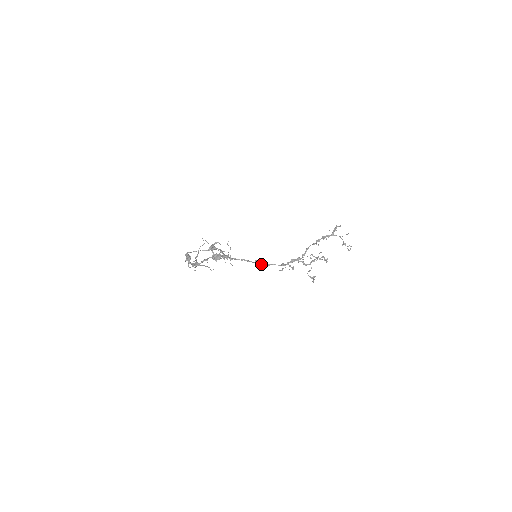
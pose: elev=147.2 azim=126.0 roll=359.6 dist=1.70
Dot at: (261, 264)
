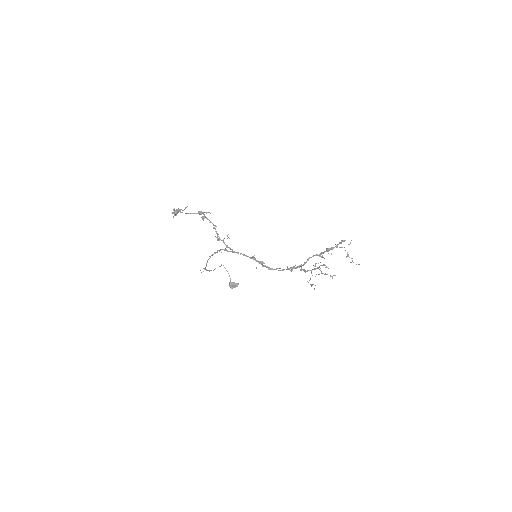
Dot at: occluded
